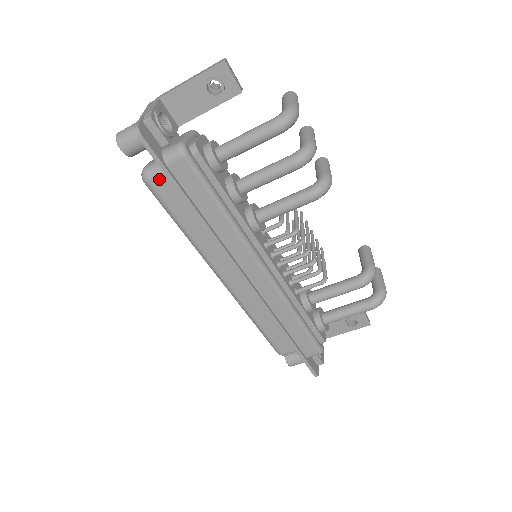
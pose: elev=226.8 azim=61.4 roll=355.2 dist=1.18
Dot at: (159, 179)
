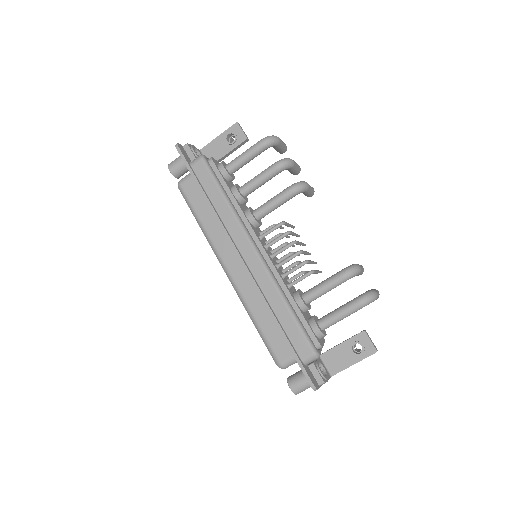
Dot at: (187, 182)
